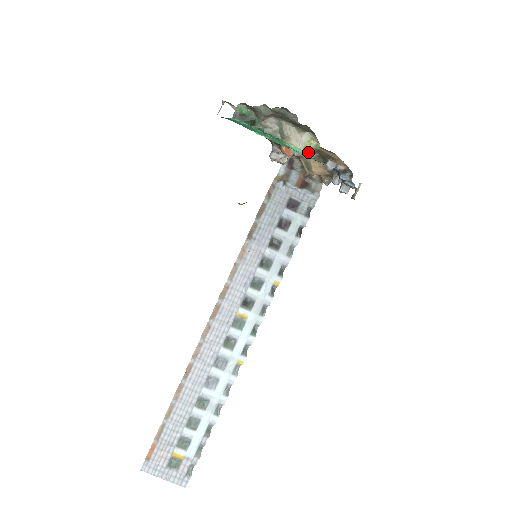
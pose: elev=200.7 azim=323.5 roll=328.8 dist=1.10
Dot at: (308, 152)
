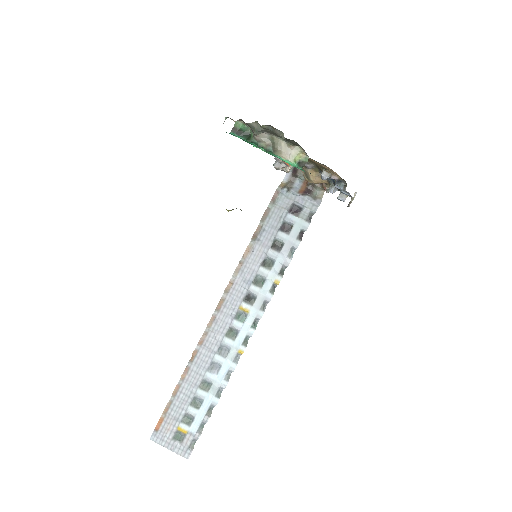
Dot at: (297, 164)
